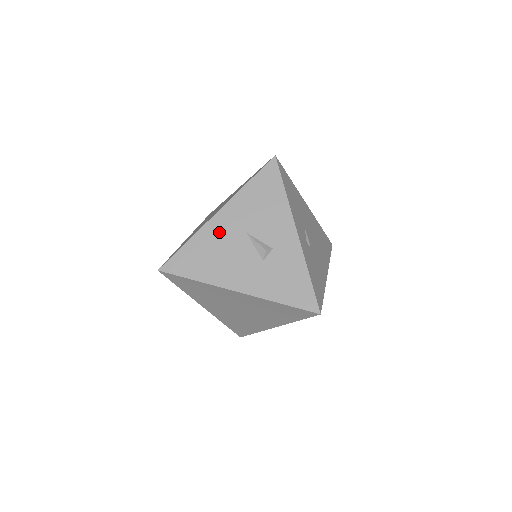
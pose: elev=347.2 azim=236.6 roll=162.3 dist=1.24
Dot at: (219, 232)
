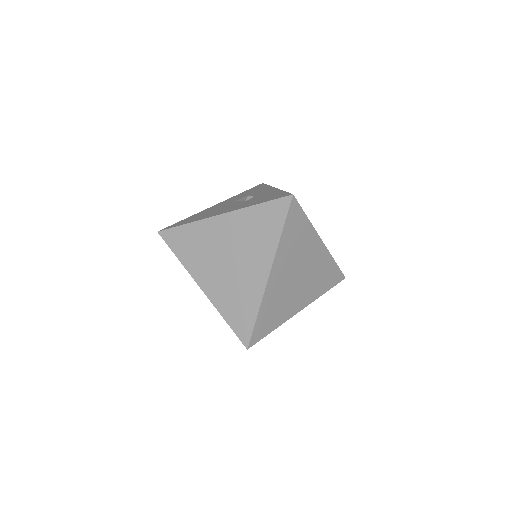
Dot at: (213, 208)
